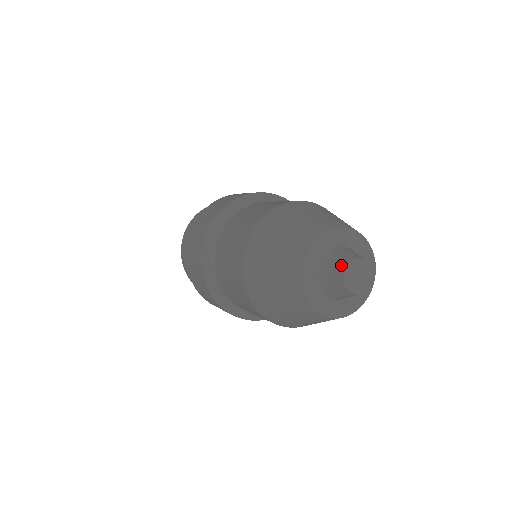
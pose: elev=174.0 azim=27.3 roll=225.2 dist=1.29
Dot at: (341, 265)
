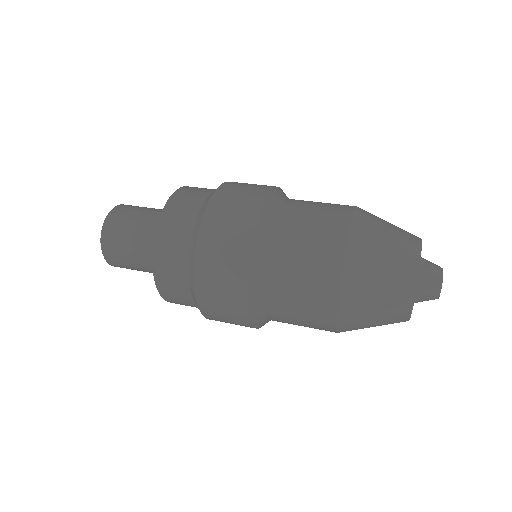
Dot at: (437, 282)
